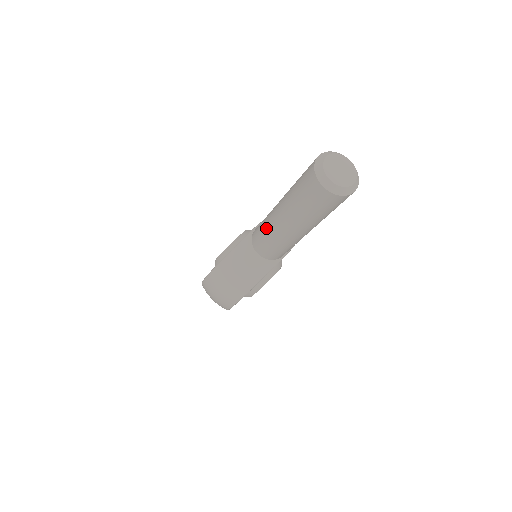
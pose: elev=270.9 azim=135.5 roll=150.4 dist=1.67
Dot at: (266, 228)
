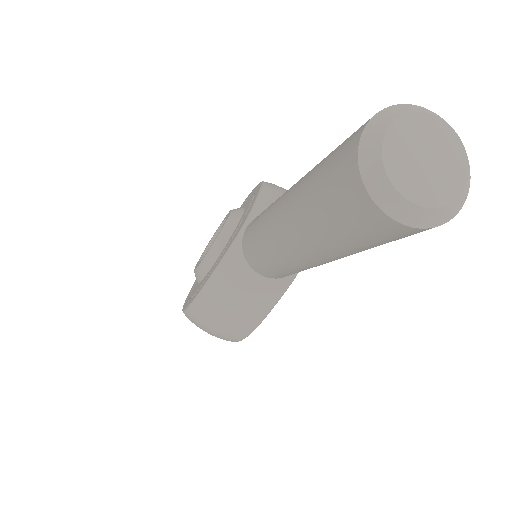
Dot at: (264, 248)
